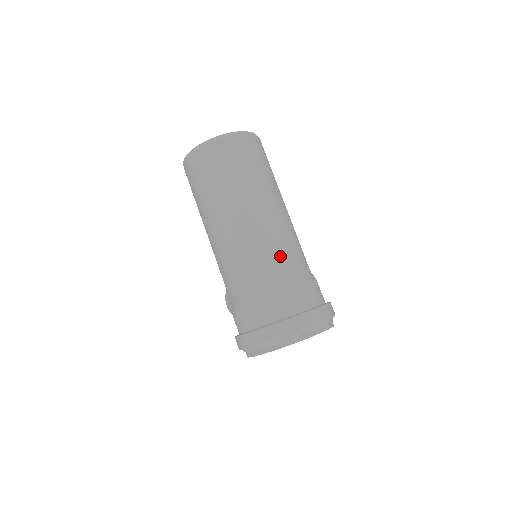
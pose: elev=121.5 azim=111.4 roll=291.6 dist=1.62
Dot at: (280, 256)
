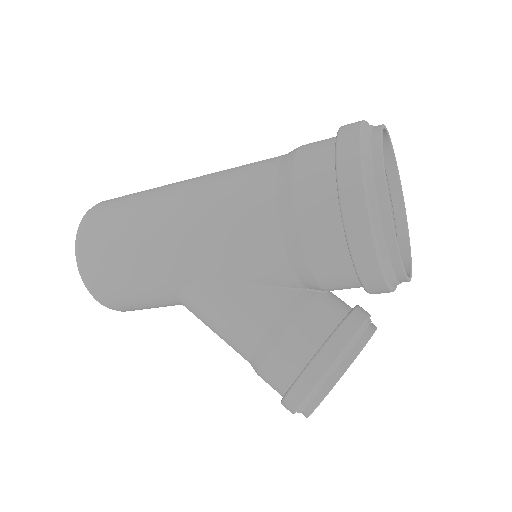
Dot at: occluded
